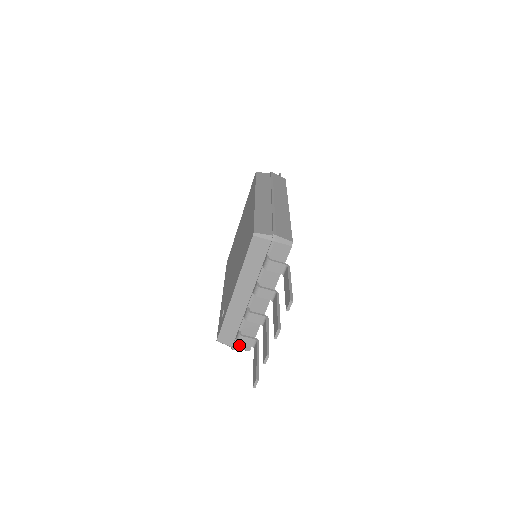
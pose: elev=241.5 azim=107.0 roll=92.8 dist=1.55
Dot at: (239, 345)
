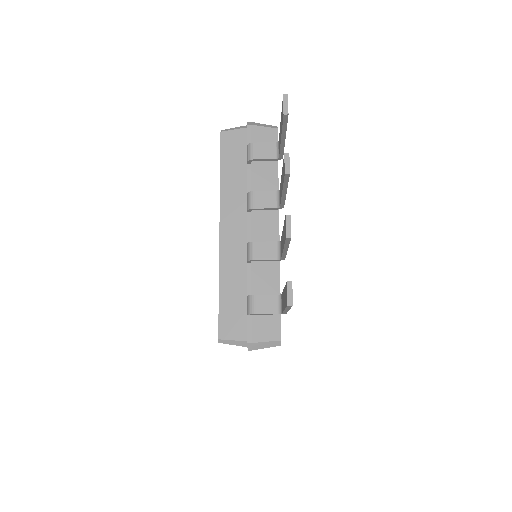
Dot at: (258, 330)
